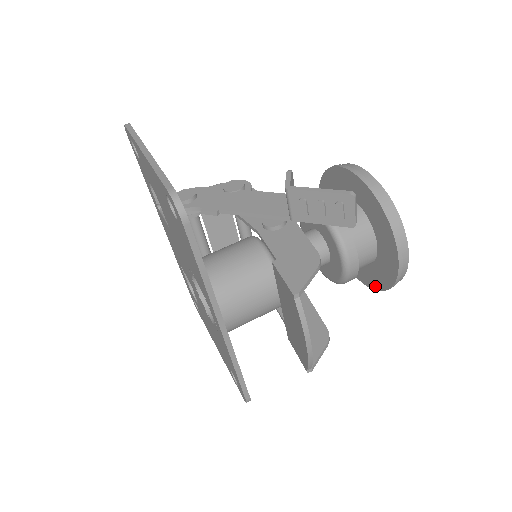
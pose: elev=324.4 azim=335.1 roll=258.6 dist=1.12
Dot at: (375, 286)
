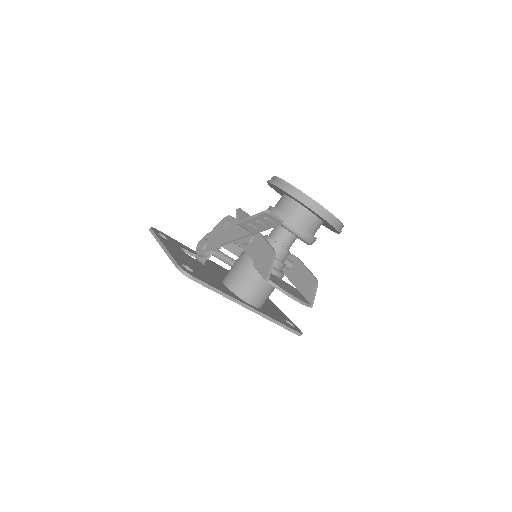
Dot at: (336, 232)
